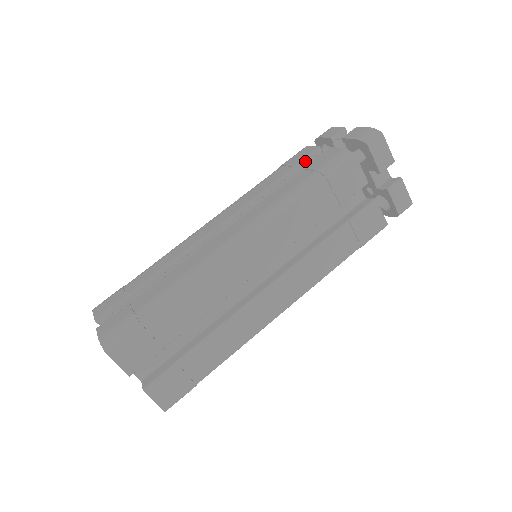
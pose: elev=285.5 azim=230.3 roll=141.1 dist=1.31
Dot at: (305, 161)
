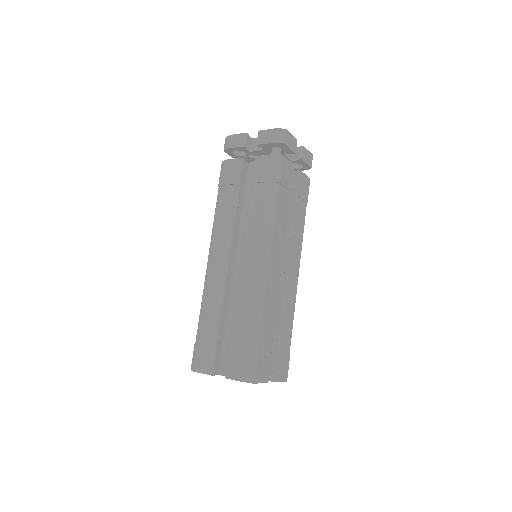
Dot at: (242, 174)
